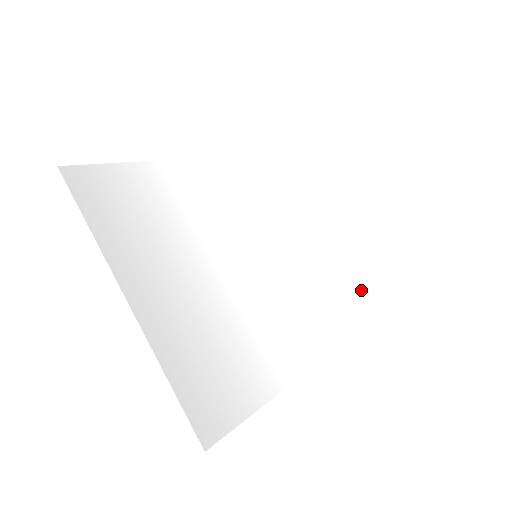
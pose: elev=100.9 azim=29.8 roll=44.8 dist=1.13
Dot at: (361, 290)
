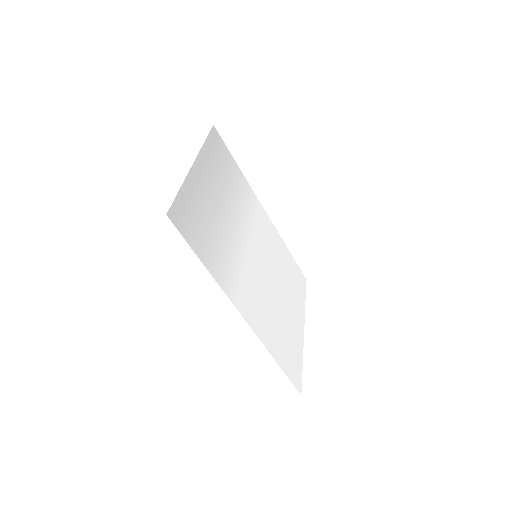
Dot at: (298, 367)
